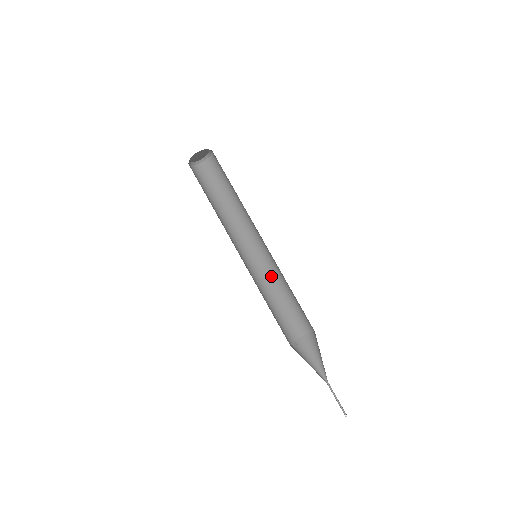
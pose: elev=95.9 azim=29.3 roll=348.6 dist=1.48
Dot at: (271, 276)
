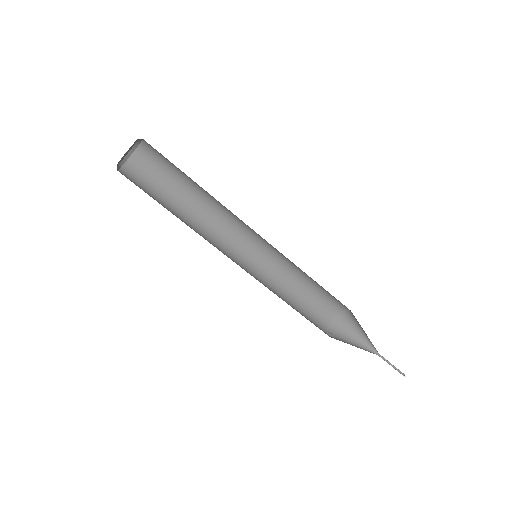
Dot at: (274, 272)
